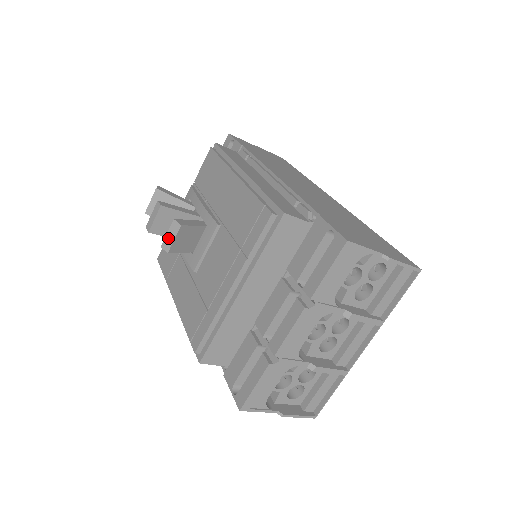
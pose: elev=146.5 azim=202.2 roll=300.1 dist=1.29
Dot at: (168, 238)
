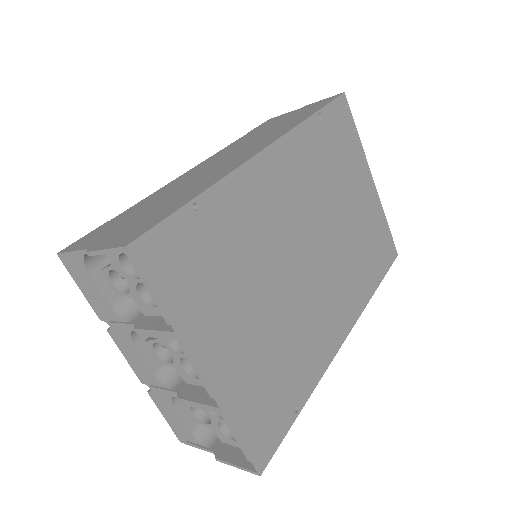
Dot at: occluded
